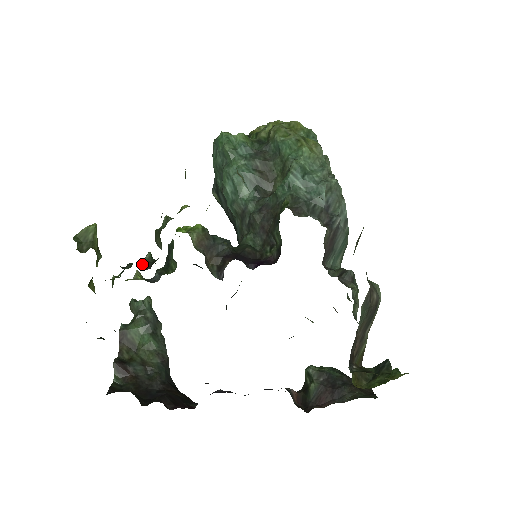
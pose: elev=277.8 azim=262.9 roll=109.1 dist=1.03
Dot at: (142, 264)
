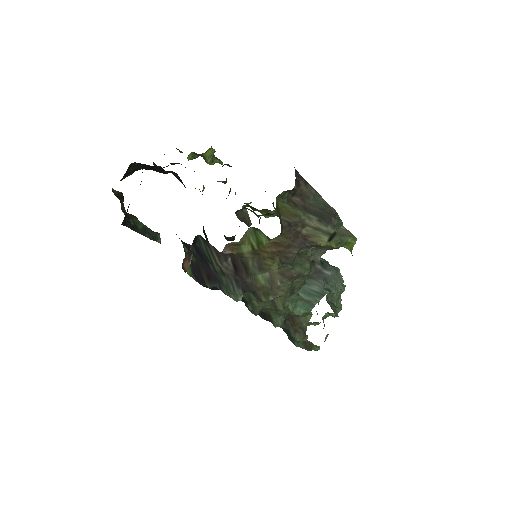
Dot at: occluded
